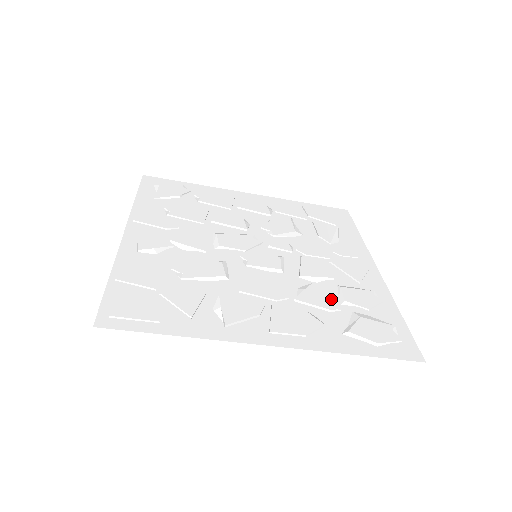
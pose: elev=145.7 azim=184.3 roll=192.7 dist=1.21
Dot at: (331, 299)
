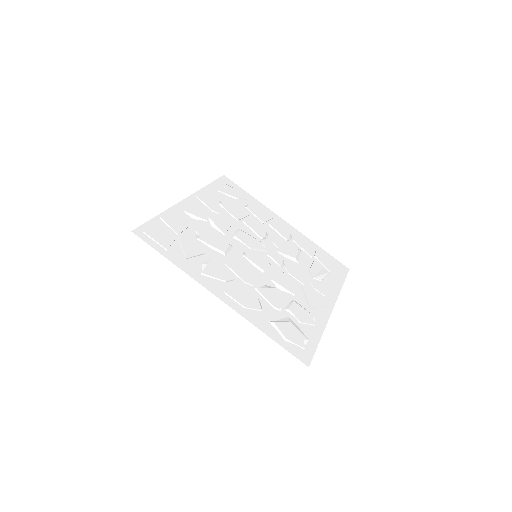
Dot at: (280, 302)
